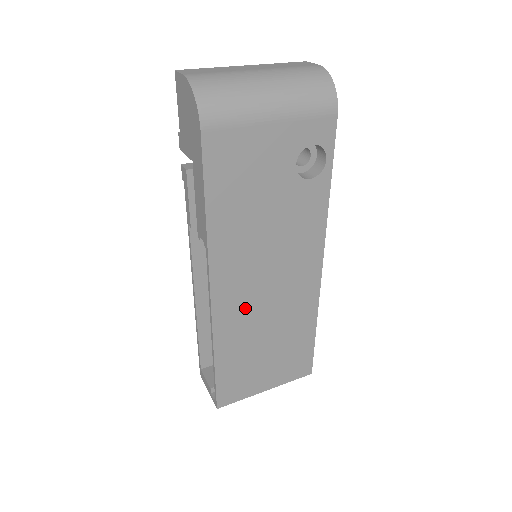
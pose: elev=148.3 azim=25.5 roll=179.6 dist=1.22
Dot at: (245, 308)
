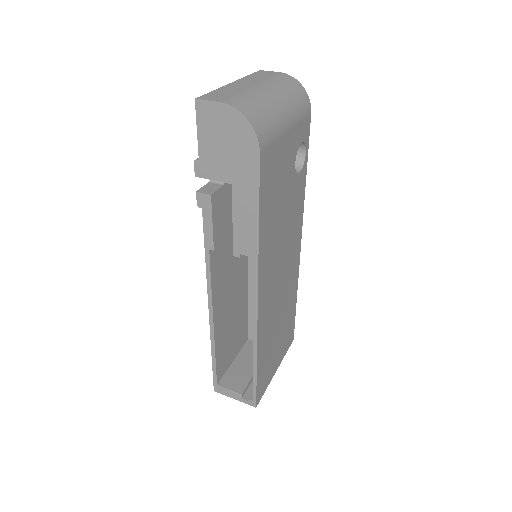
Dot at: (271, 304)
